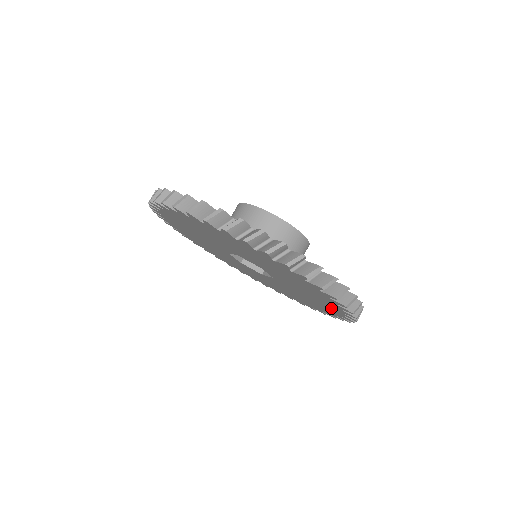
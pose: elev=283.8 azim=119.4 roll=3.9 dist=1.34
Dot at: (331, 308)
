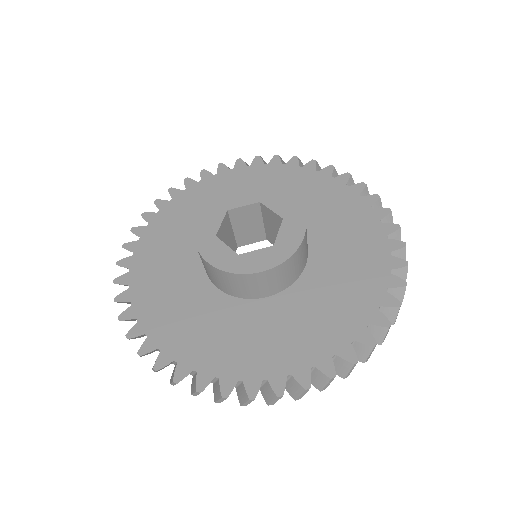
Dot at: occluded
